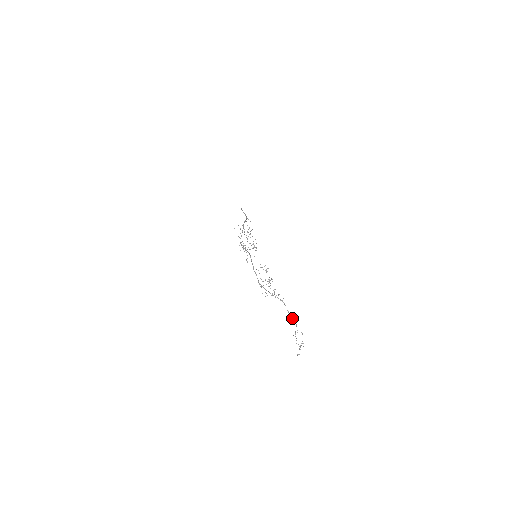
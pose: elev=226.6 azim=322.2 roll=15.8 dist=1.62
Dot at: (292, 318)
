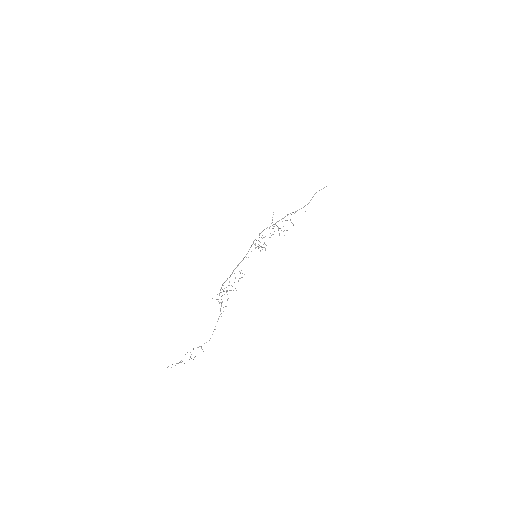
Dot at: occluded
